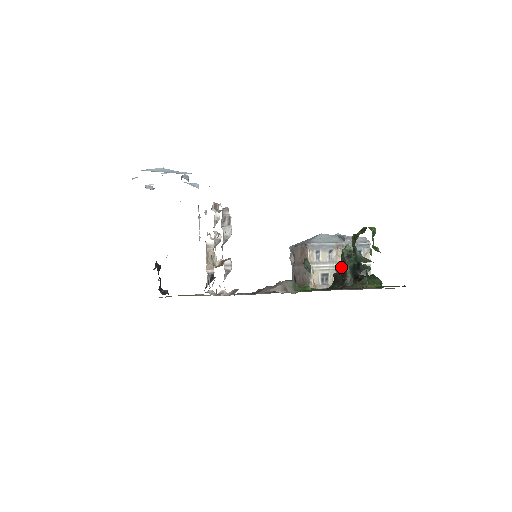
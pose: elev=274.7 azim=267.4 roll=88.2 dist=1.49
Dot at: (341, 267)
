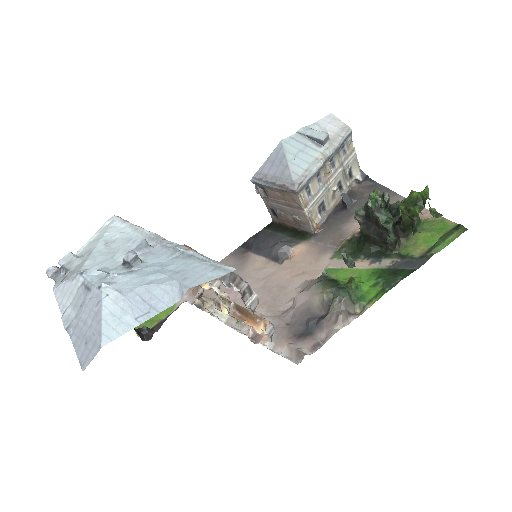
Dot at: (366, 218)
